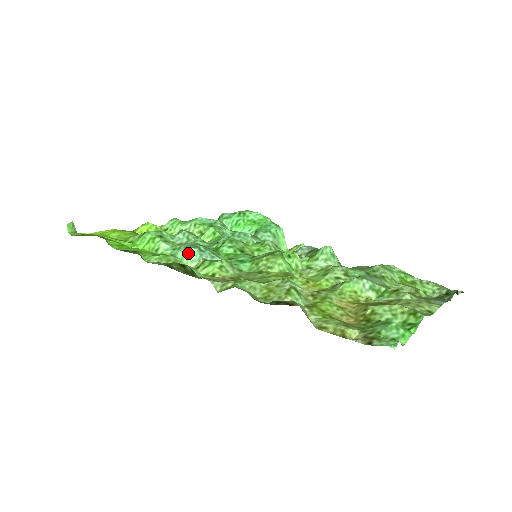
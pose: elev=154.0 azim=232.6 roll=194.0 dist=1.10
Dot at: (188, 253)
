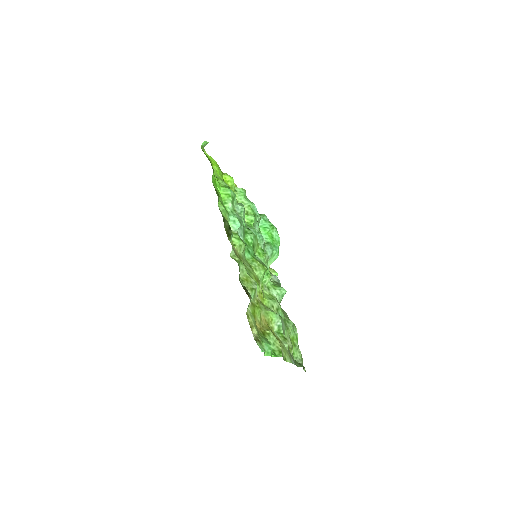
Dot at: (235, 222)
